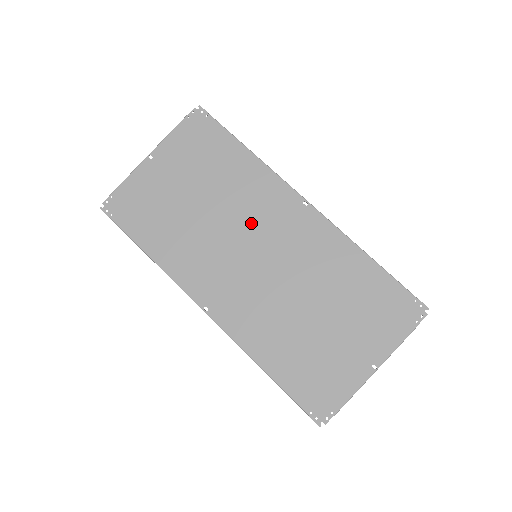
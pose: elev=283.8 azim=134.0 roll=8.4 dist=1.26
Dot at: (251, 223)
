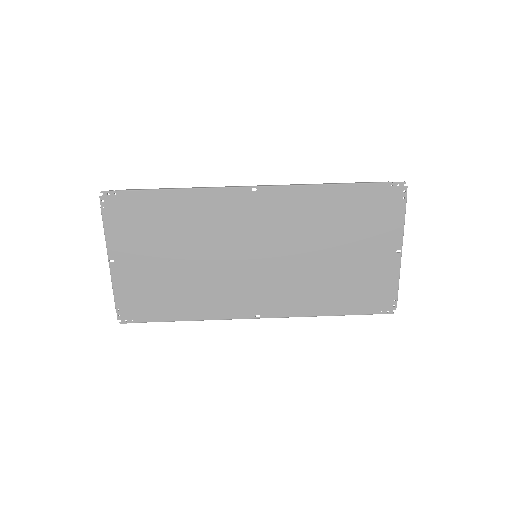
Dot at: (230, 239)
